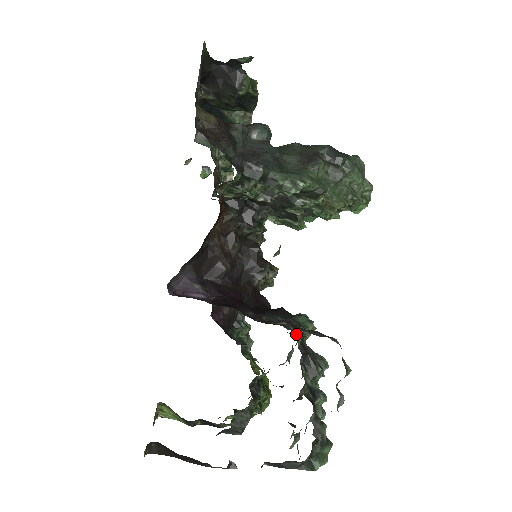
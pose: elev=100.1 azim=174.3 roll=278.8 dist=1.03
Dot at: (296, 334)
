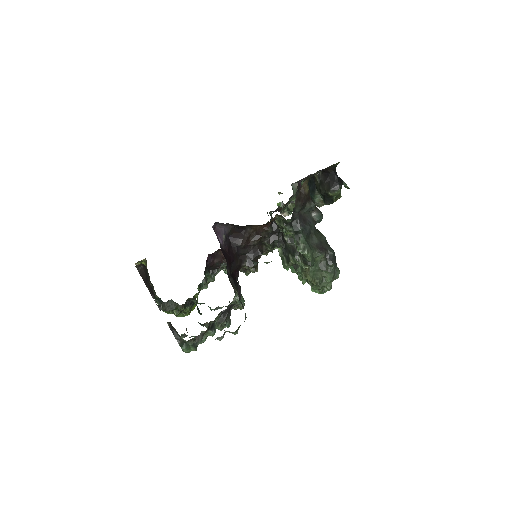
Dot at: (234, 299)
